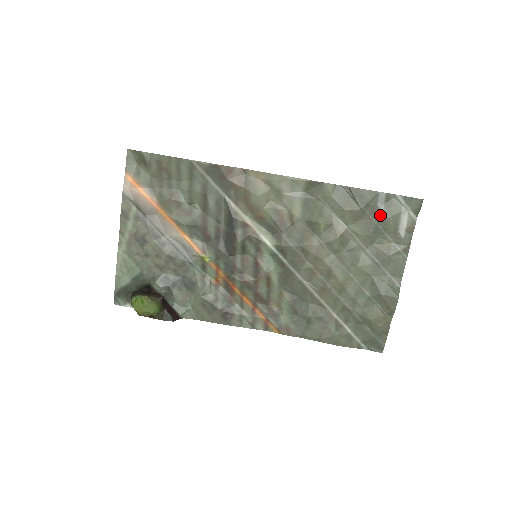
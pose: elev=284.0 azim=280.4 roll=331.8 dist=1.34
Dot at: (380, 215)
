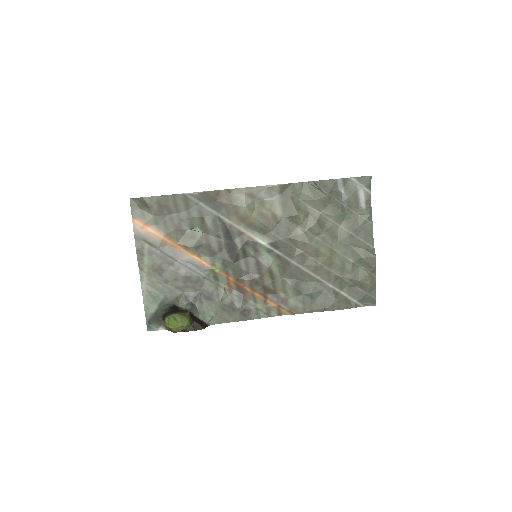
Dot at: (343, 196)
